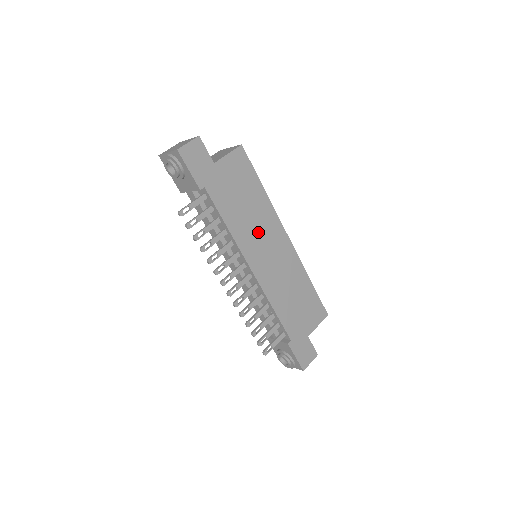
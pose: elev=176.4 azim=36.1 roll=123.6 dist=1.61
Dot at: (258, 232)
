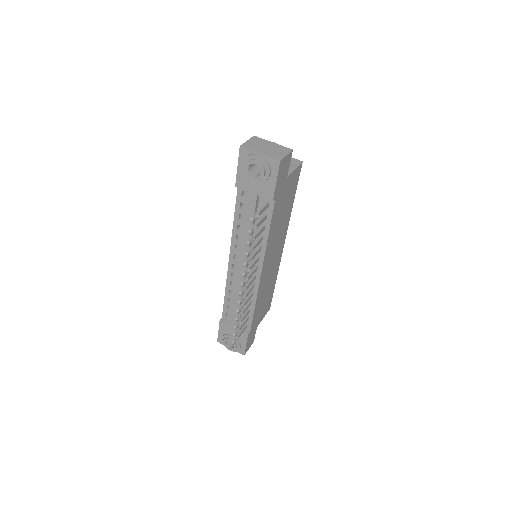
Dot at: (276, 241)
